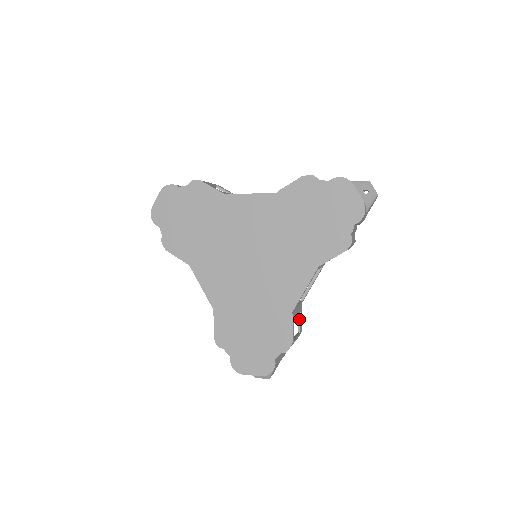
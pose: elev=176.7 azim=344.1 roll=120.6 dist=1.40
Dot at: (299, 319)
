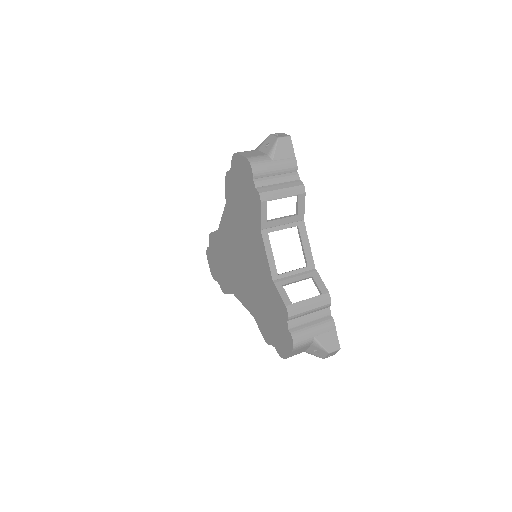
Dot at: (315, 283)
